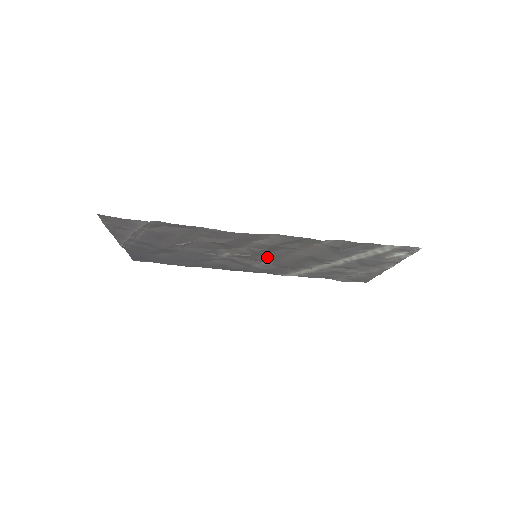
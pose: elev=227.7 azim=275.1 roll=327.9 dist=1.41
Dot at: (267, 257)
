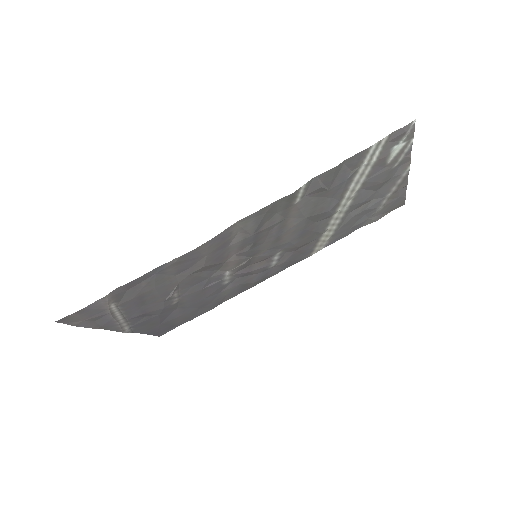
Dot at: (268, 249)
